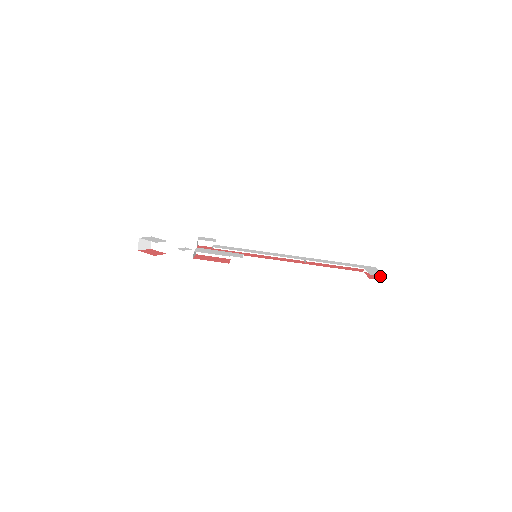
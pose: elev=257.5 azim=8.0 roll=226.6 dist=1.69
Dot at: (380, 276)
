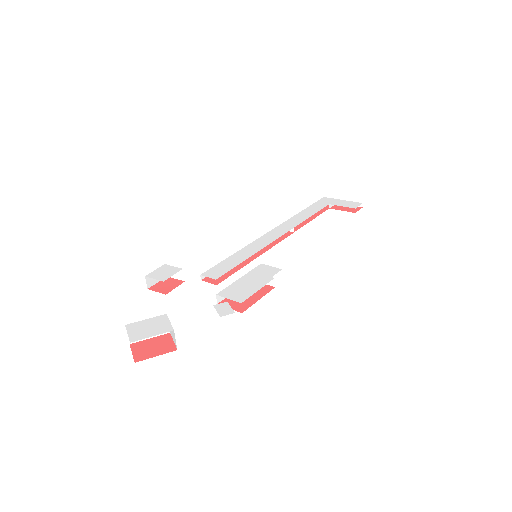
Dot at: occluded
